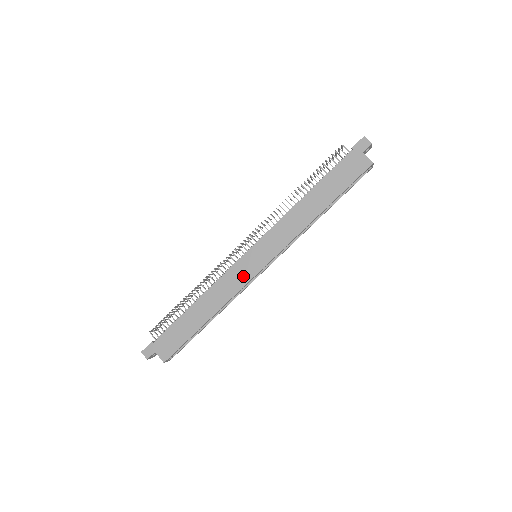
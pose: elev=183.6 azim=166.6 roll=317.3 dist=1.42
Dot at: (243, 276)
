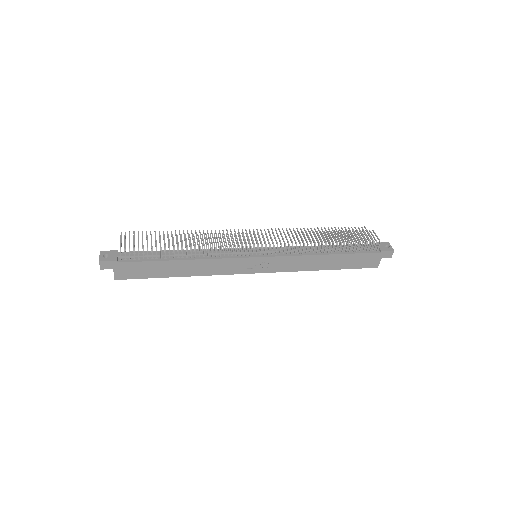
Dot at: (237, 269)
